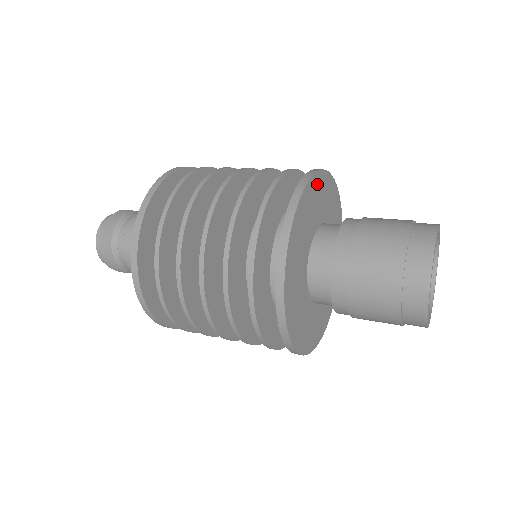
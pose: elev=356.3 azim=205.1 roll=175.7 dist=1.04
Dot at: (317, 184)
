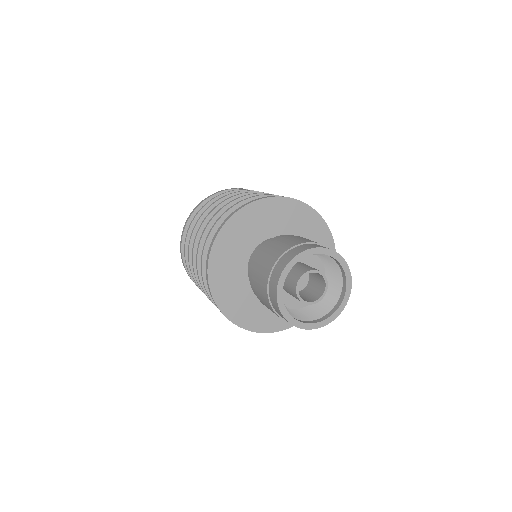
Dot at: (296, 209)
